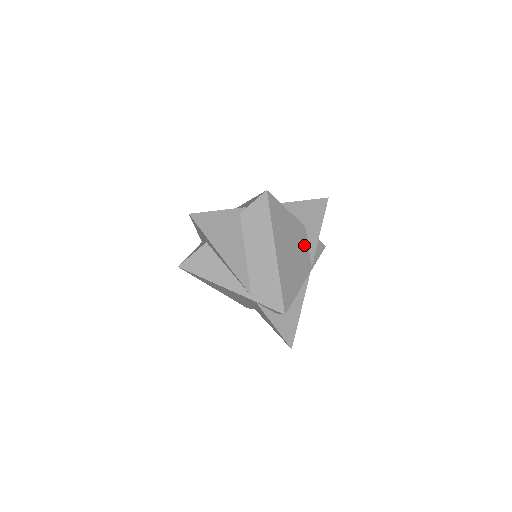
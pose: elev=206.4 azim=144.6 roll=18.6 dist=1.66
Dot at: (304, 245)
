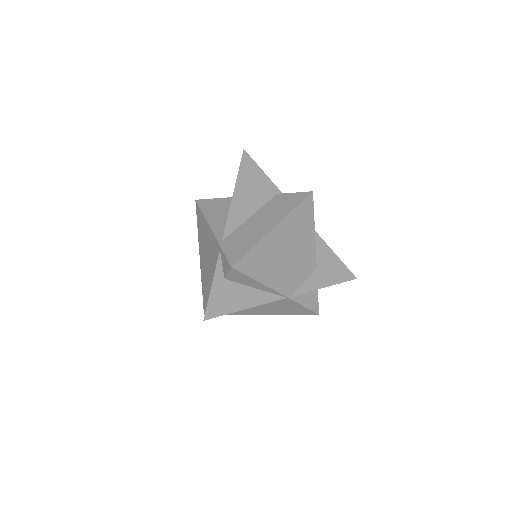
Dot at: (302, 273)
